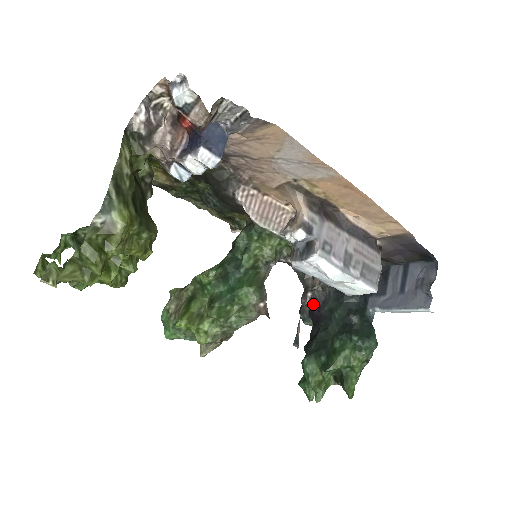
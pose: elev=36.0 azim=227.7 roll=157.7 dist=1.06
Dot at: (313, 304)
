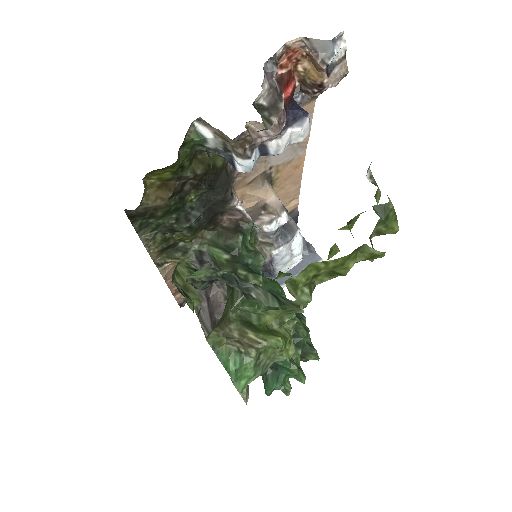
Dot at: occluded
